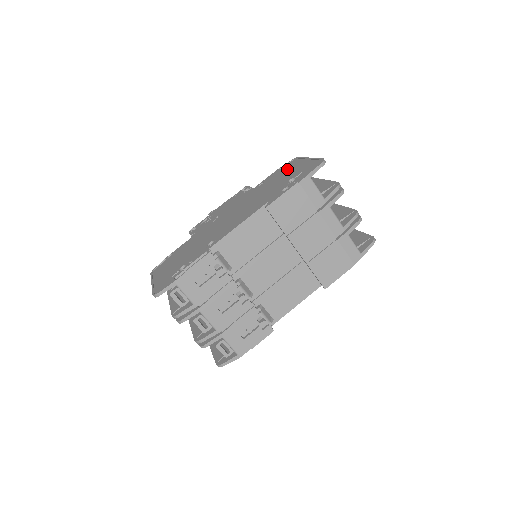
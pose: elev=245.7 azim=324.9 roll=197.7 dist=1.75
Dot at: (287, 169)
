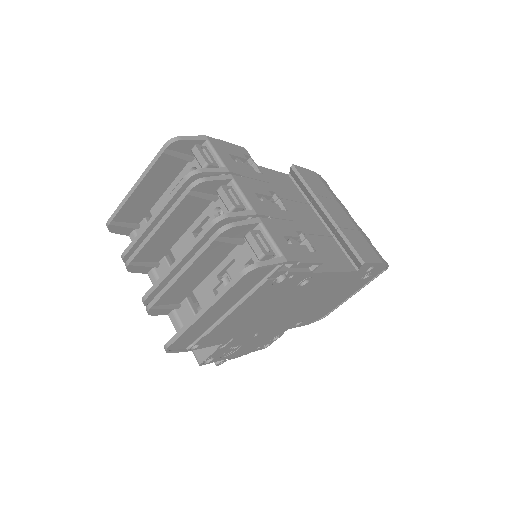
Dot at: occluded
